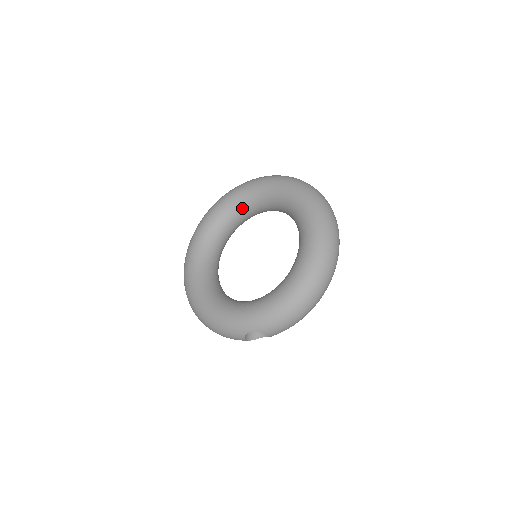
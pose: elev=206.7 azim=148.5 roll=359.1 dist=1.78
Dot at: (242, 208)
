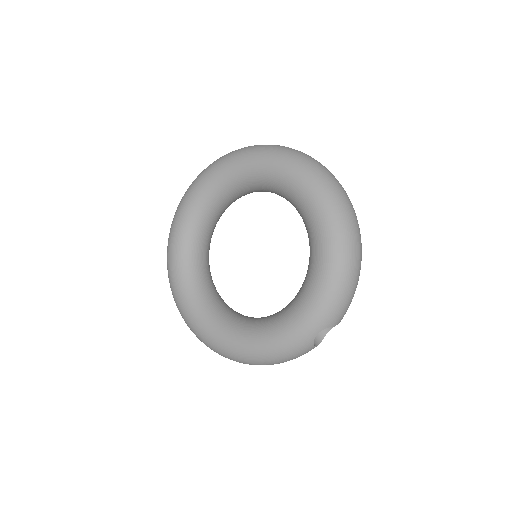
Dot at: (203, 220)
